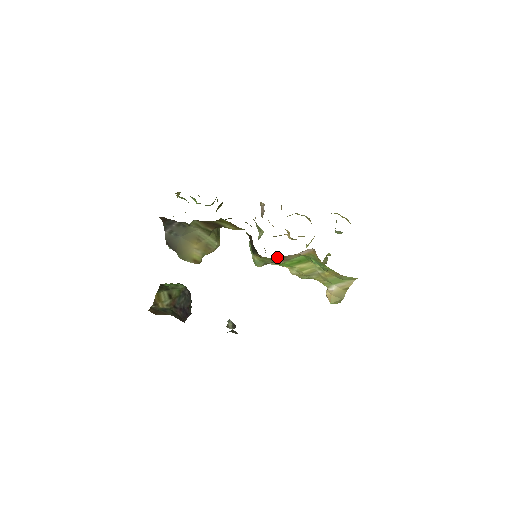
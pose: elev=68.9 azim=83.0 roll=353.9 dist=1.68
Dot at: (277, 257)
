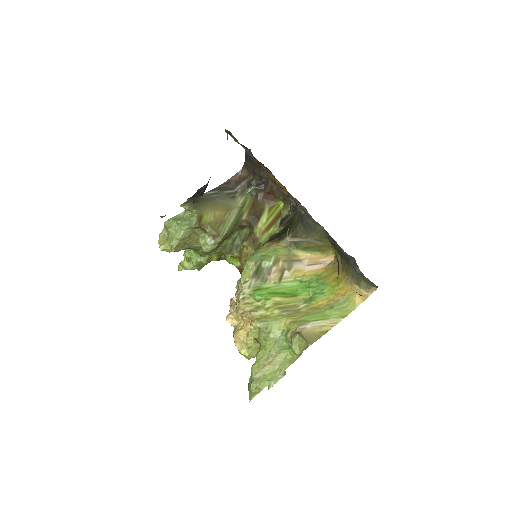
Dot at: (291, 251)
